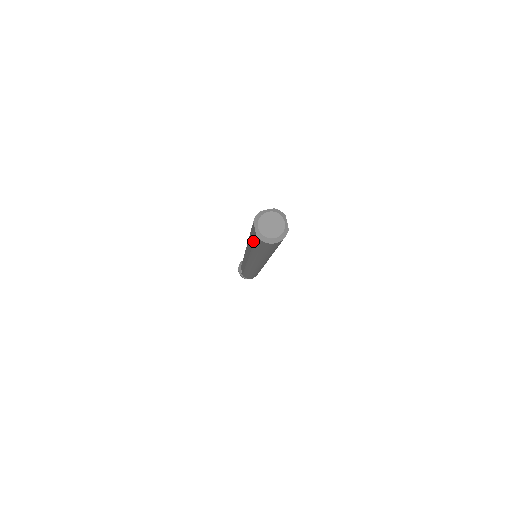
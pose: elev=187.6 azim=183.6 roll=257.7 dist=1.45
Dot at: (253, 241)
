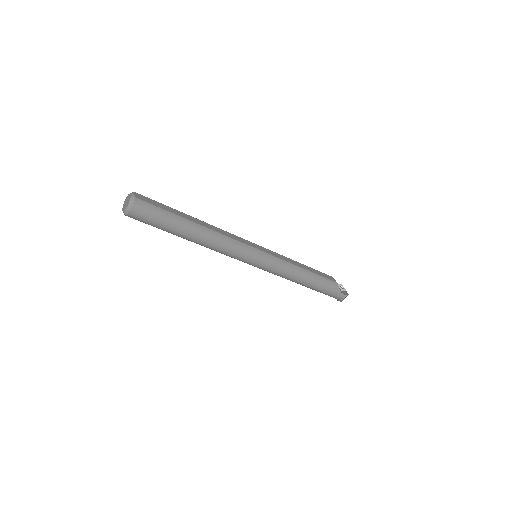
Dot at: (151, 225)
